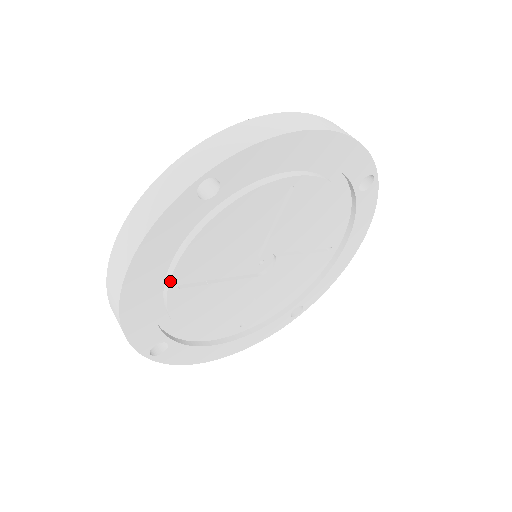
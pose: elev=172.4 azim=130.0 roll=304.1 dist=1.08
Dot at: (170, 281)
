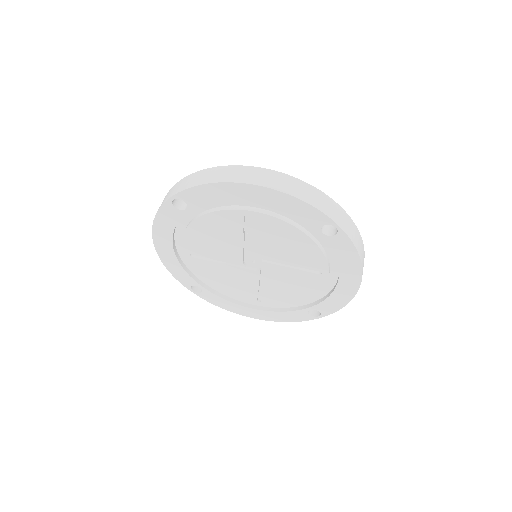
Dot at: (183, 250)
